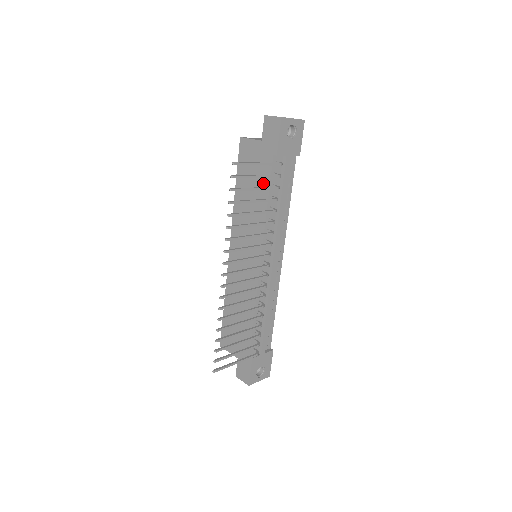
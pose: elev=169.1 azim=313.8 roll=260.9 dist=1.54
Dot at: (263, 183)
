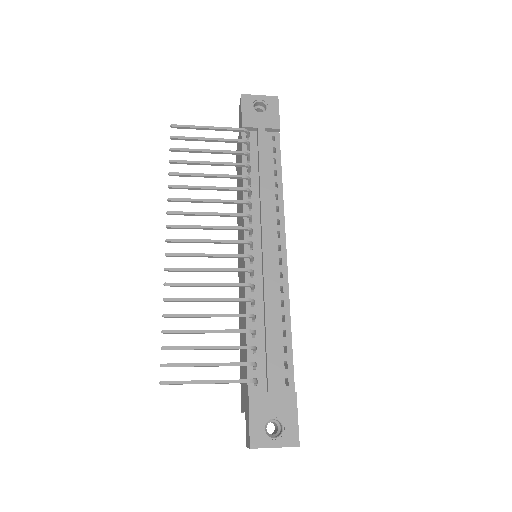
Dot at: occluded
